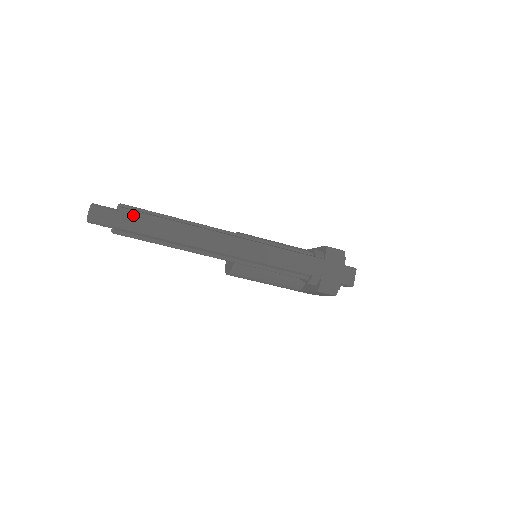
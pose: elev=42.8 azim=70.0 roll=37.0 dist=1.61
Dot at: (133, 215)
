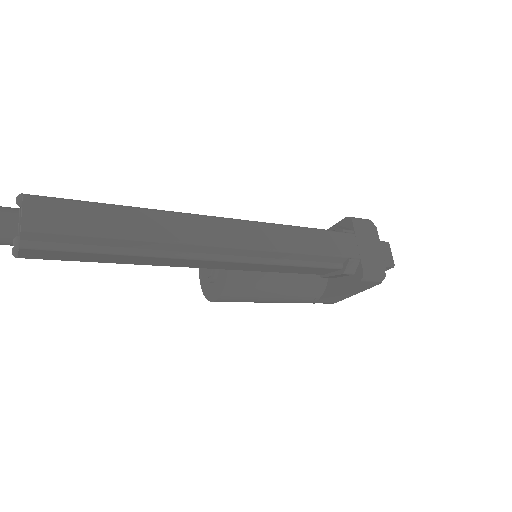
Dot at: (53, 205)
